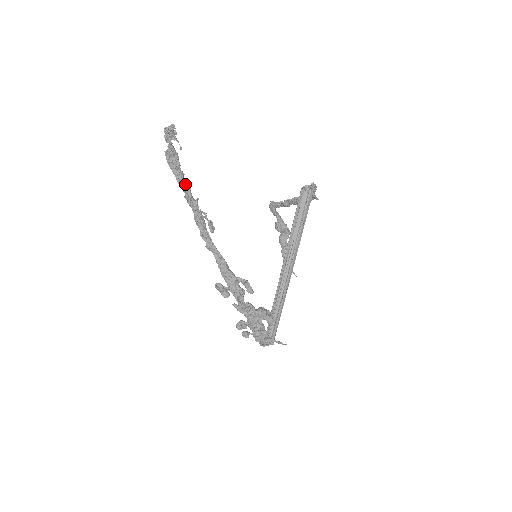
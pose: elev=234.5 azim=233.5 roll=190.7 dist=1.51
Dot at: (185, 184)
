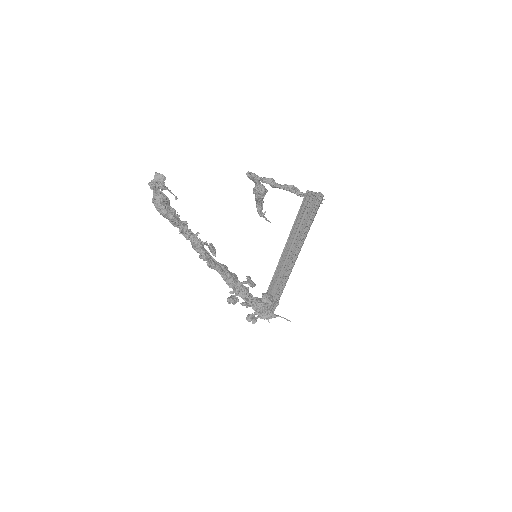
Dot at: (182, 226)
